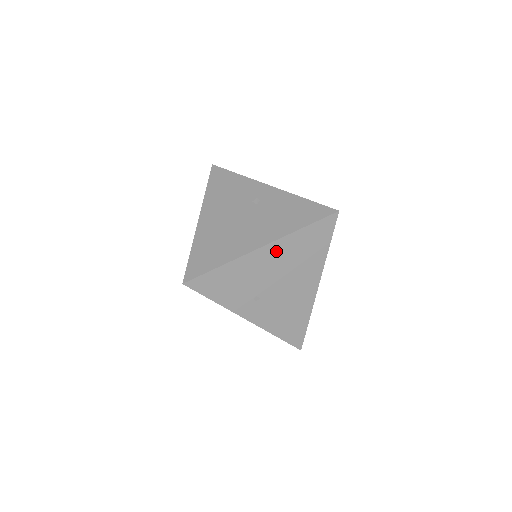
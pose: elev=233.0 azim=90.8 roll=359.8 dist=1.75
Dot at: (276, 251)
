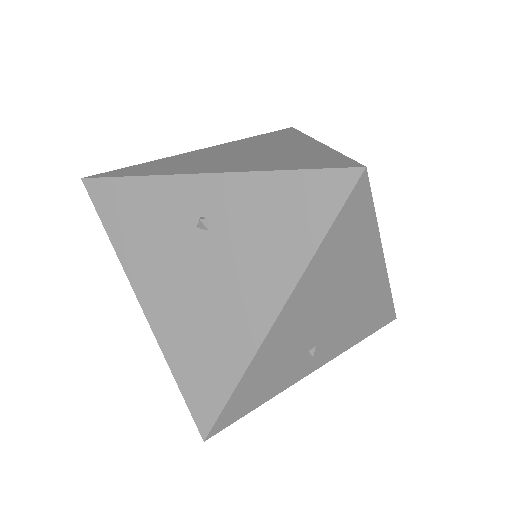
Dot at: (300, 301)
